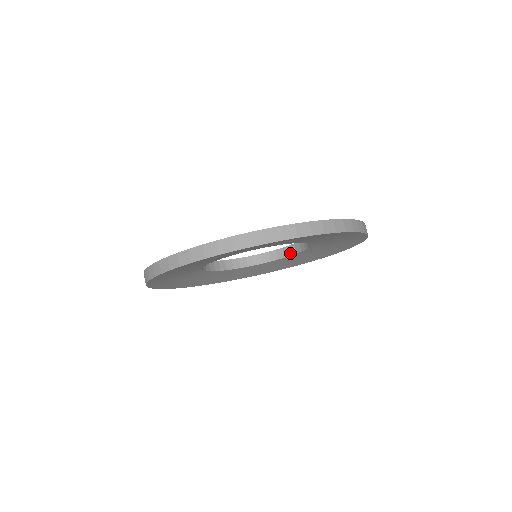
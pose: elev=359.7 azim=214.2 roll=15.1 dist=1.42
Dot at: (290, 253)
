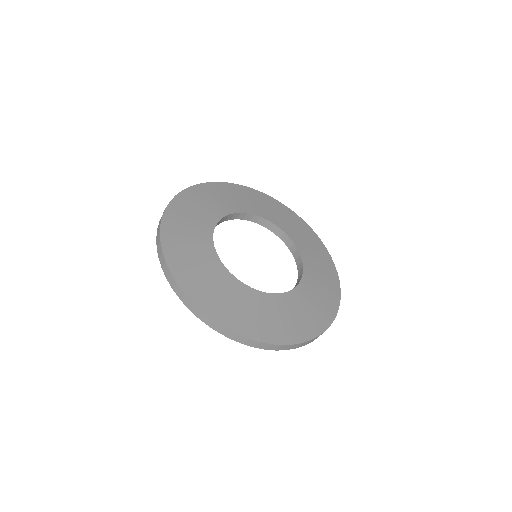
Dot at: (286, 242)
